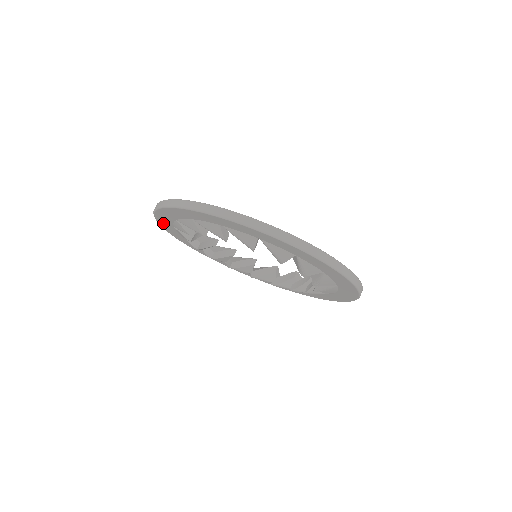
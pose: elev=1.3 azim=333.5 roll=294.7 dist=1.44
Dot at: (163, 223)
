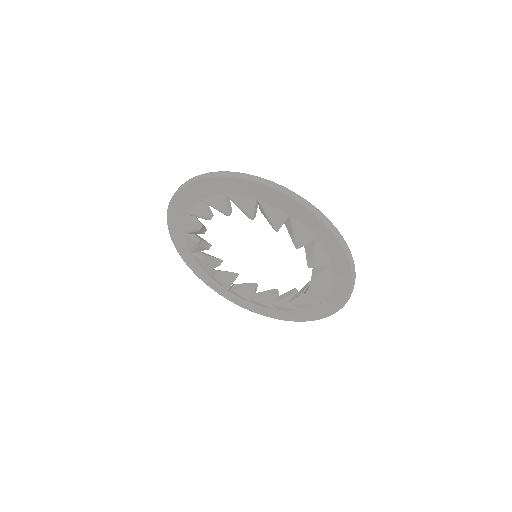
Dot at: (202, 277)
